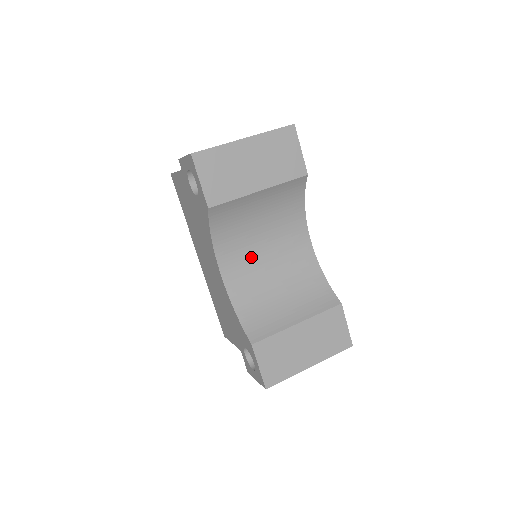
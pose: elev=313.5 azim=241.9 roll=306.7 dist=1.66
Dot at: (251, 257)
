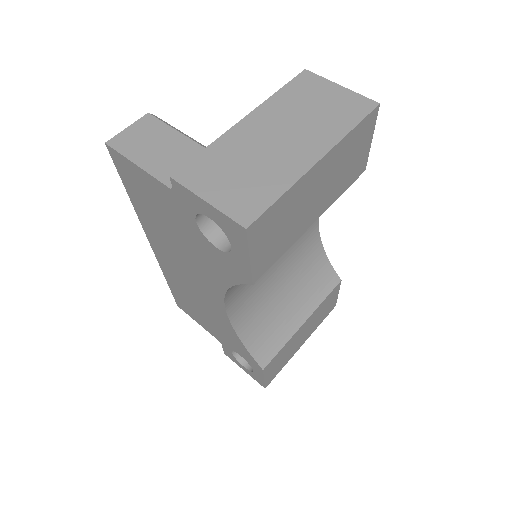
Dot at: occluded
